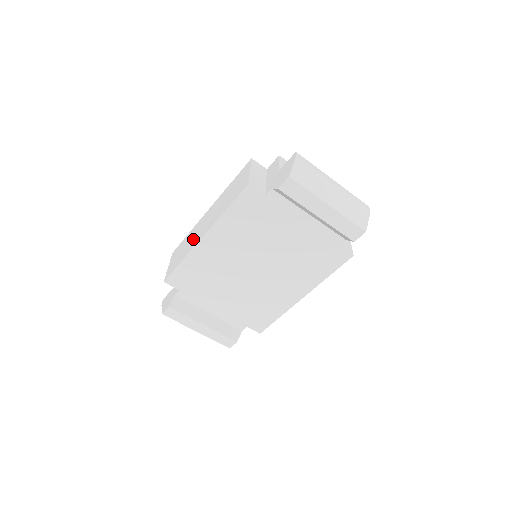
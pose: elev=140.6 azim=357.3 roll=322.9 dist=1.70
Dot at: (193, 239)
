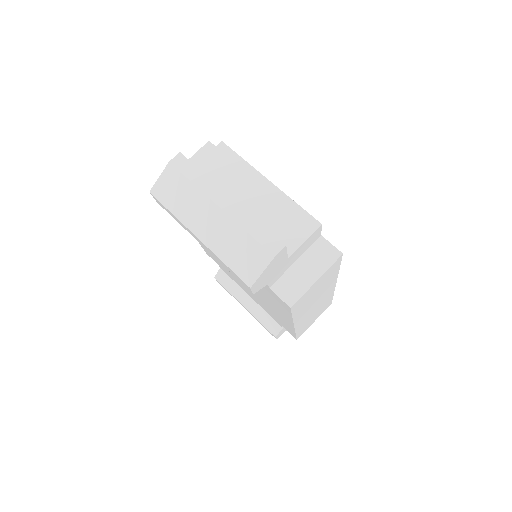
Dot at: occluded
